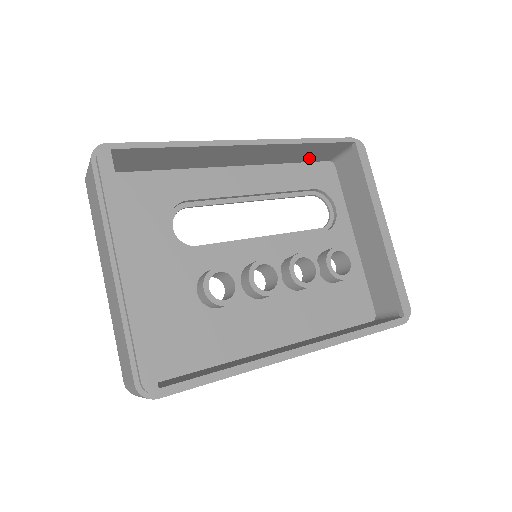
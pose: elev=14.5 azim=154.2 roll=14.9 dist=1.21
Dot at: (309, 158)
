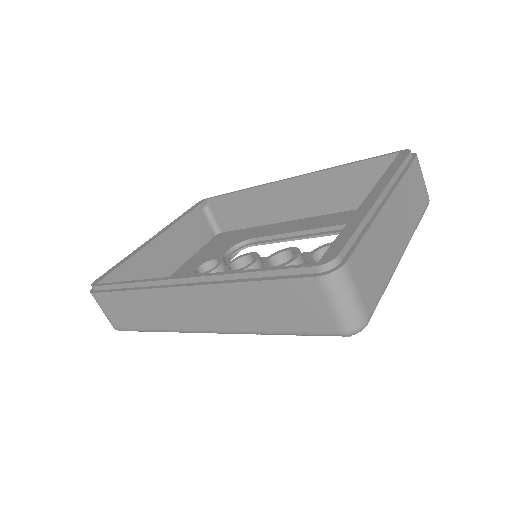
Dot at: occluded
